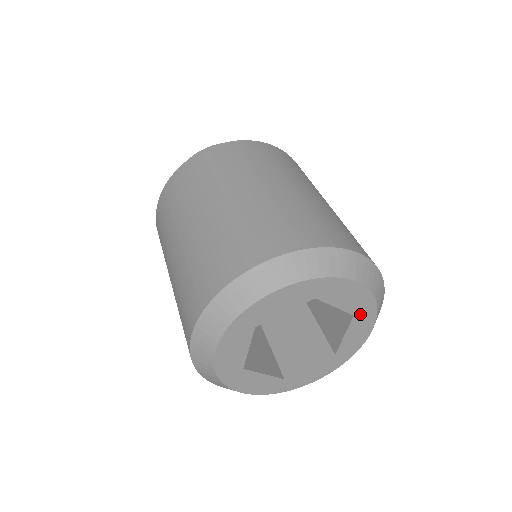
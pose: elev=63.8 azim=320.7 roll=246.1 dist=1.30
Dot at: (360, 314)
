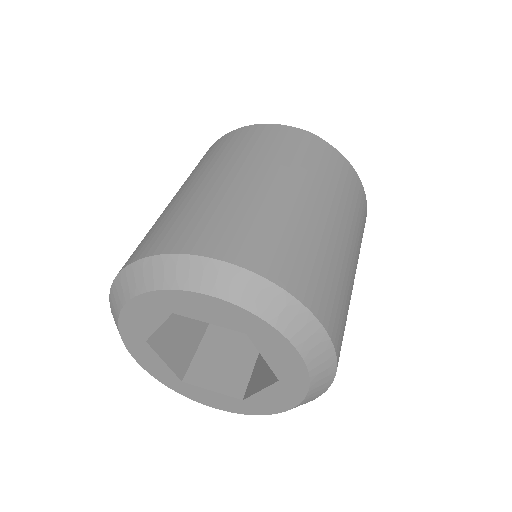
Dot at: (287, 384)
